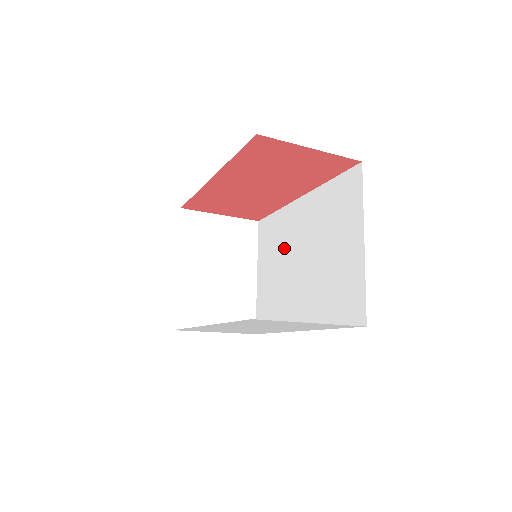
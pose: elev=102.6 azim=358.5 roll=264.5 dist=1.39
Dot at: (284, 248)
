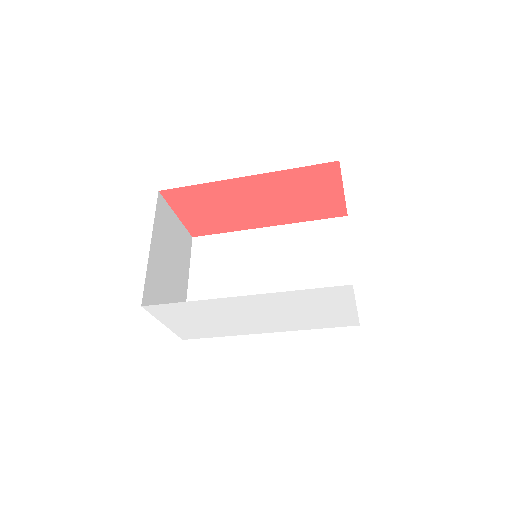
Dot at: (240, 264)
